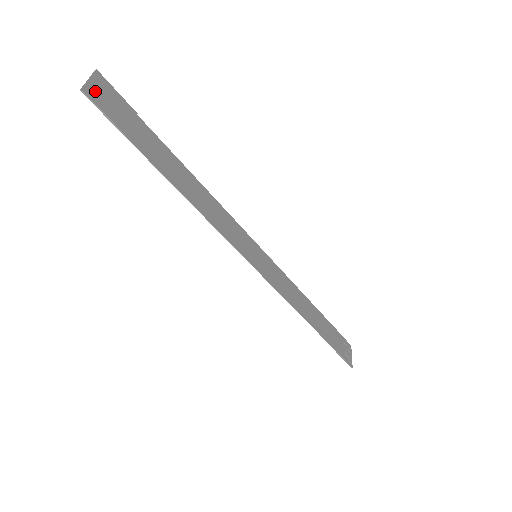
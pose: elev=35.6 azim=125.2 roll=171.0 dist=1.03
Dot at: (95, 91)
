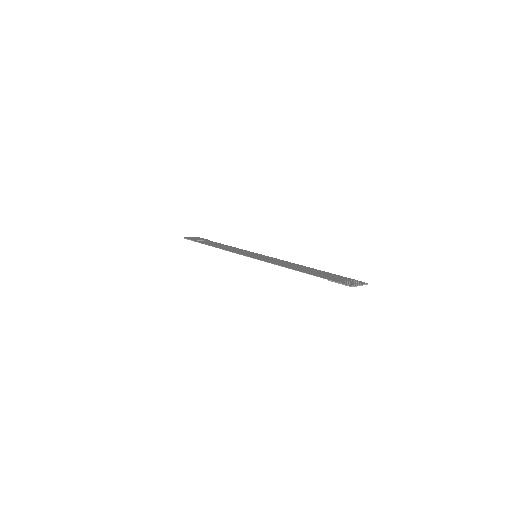
Dot at: occluded
